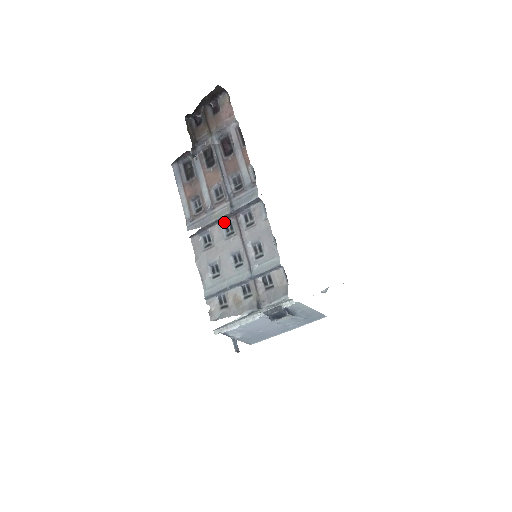
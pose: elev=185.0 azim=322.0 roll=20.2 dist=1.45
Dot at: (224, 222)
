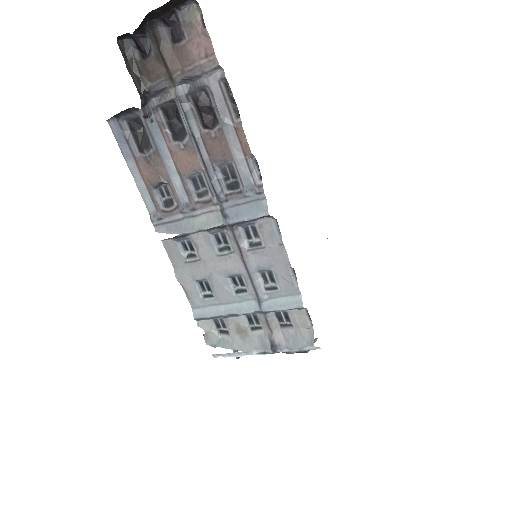
Dot at: (213, 231)
